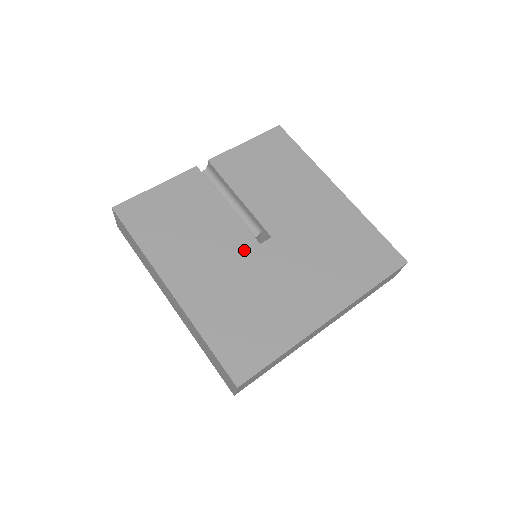
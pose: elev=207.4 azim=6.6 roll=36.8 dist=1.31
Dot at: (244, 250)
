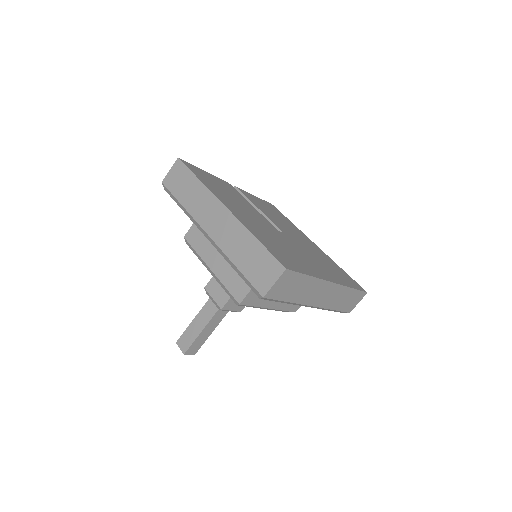
Dot at: (269, 226)
